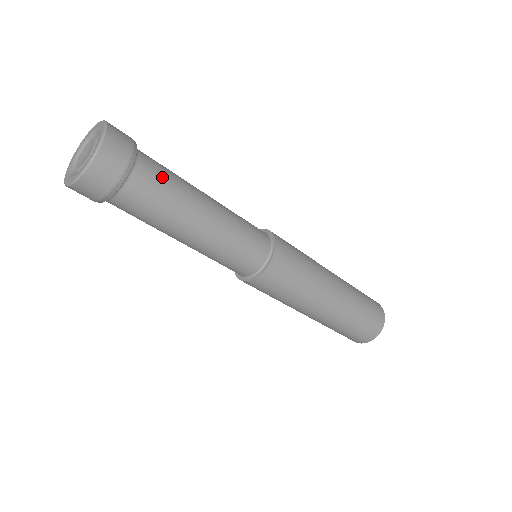
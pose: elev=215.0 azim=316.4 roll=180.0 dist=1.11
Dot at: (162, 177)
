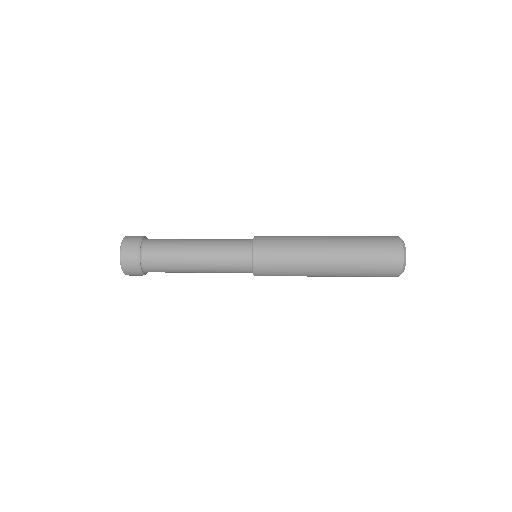
Dot at: (160, 260)
